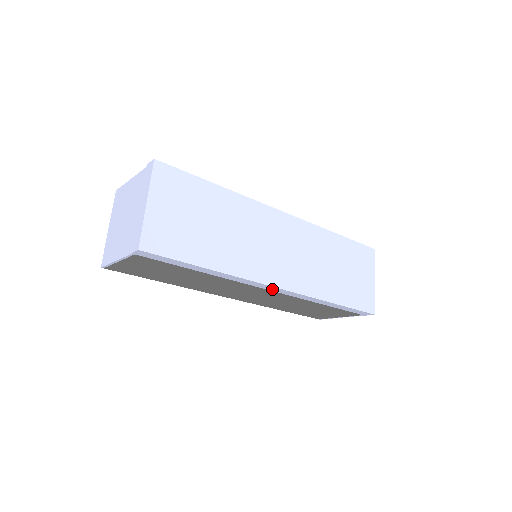
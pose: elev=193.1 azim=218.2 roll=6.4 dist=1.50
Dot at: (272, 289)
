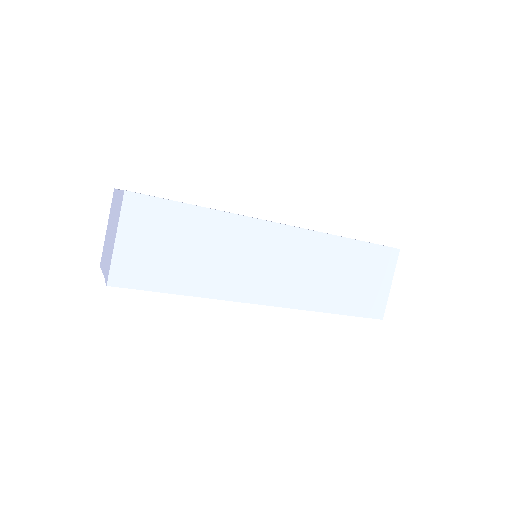
Dot at: occluded
